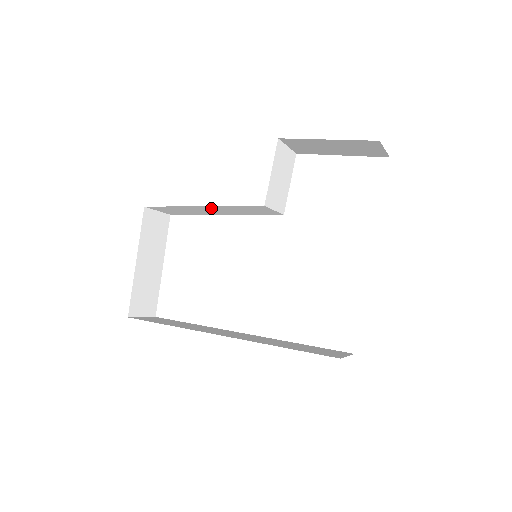
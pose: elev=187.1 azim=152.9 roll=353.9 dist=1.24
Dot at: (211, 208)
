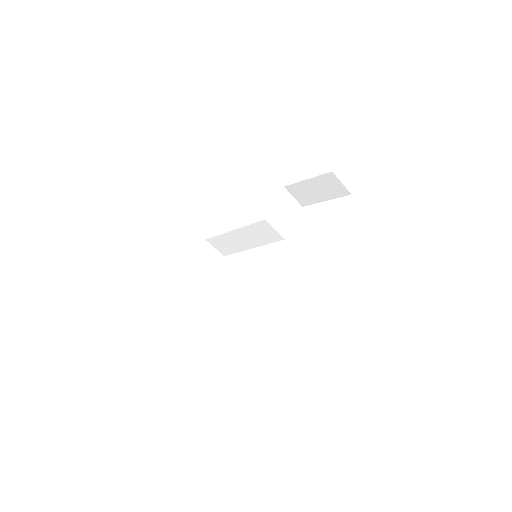
Dot at: (240, 234)
